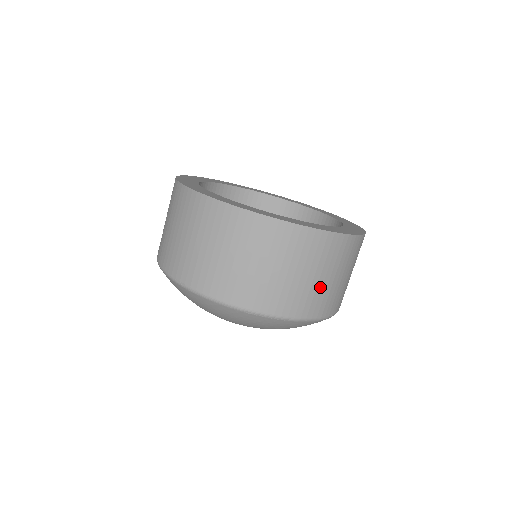
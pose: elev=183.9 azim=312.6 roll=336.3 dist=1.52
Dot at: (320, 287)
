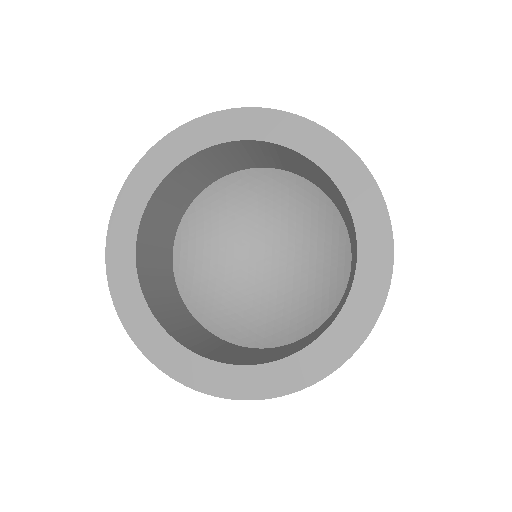
Dot at: occluded
